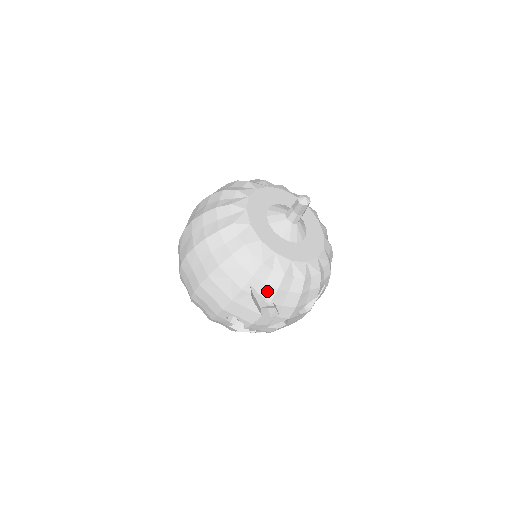
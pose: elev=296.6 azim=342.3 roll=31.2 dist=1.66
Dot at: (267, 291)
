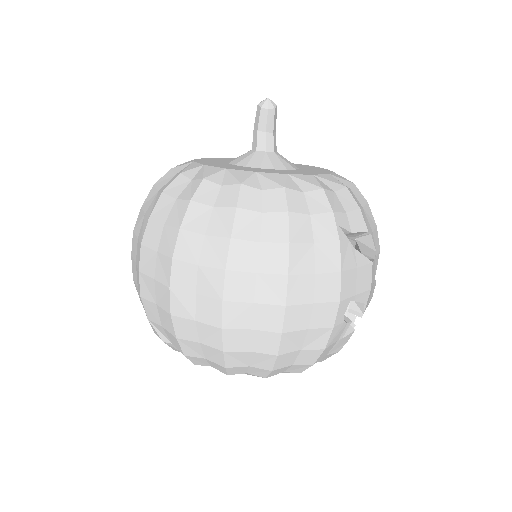
Dot at: (355, 221)
